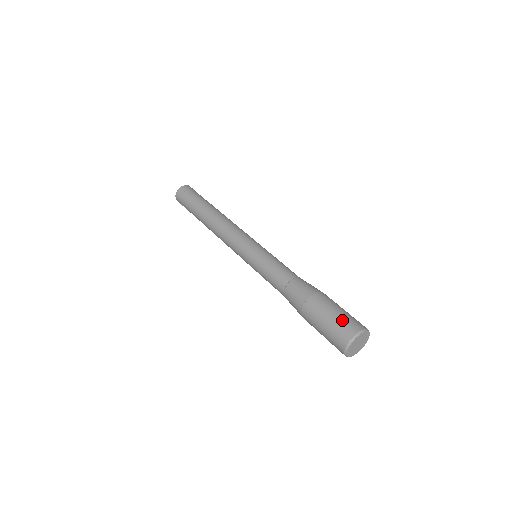
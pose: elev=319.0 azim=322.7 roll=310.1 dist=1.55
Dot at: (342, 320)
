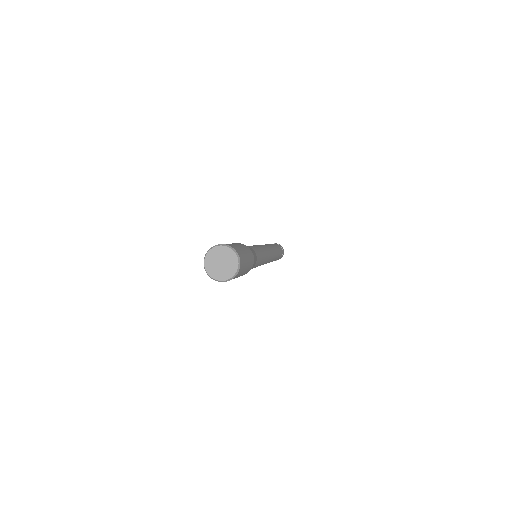
Dot at: occluded
